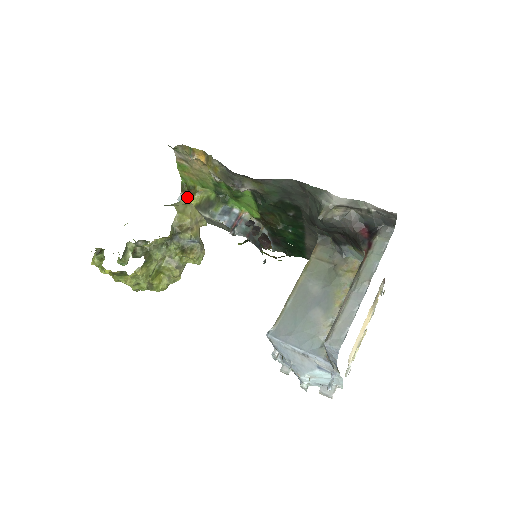
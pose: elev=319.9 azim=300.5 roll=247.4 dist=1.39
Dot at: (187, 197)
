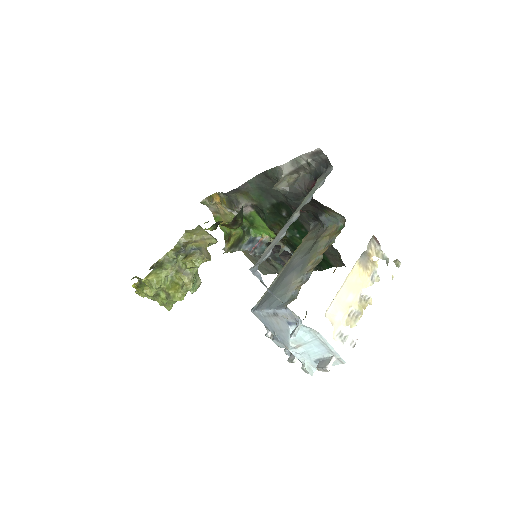
Dot at: (227, 243)
